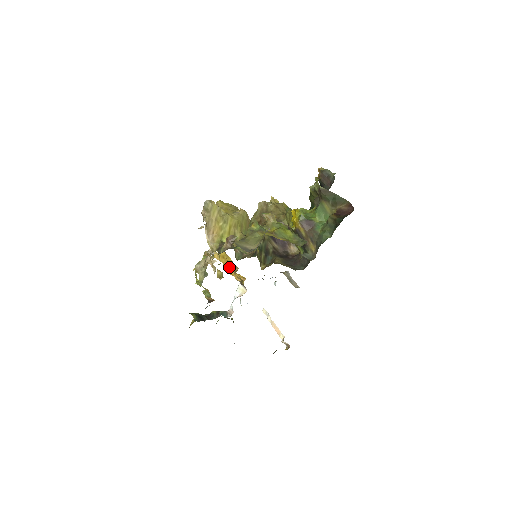
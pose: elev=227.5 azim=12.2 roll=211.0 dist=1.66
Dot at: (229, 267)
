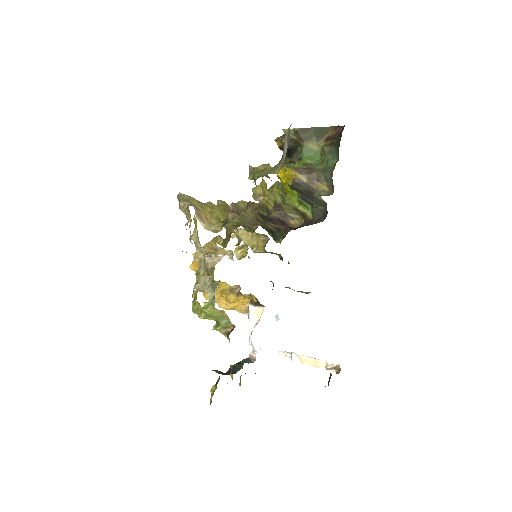
Dot at: (227, 296)
